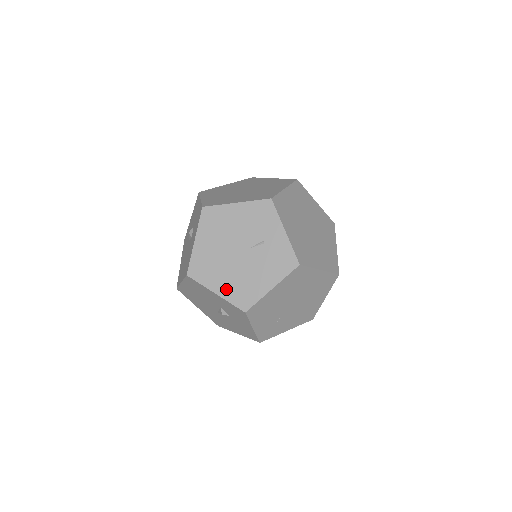
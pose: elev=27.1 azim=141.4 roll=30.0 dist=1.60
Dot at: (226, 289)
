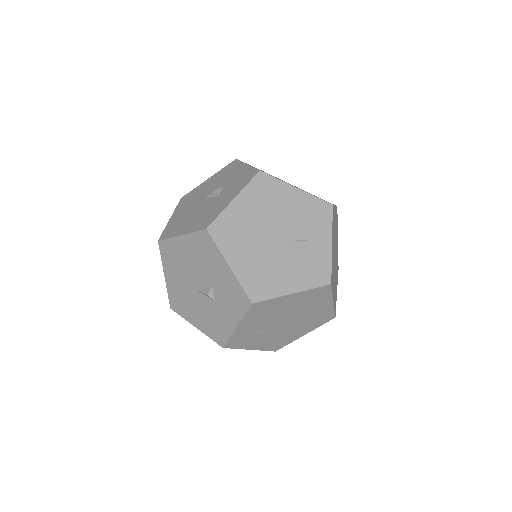
Dot at: (244, 267)
